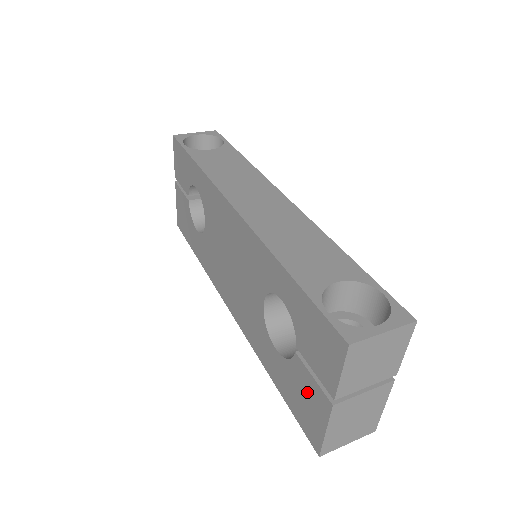
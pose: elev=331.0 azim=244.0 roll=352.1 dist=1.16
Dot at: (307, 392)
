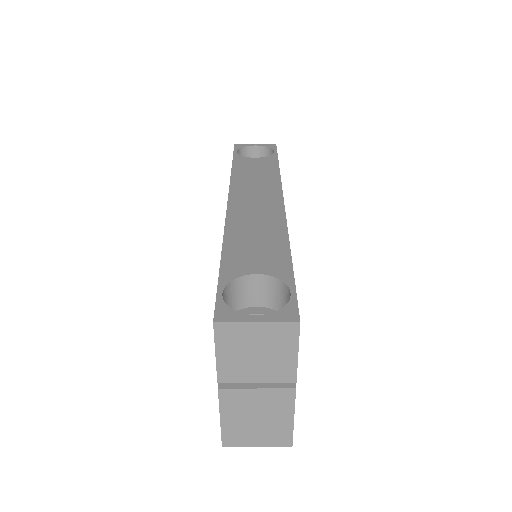
Dot at: occluded
